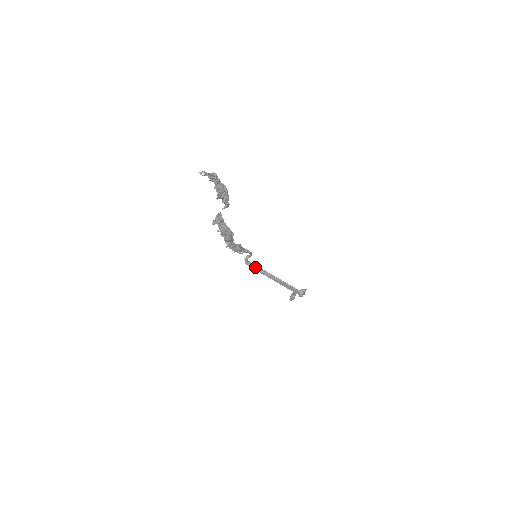
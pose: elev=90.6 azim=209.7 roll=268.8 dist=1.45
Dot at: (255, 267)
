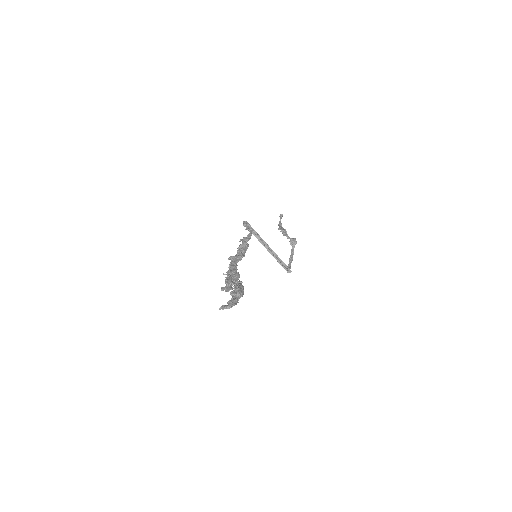
Dot at: (252, 230)
